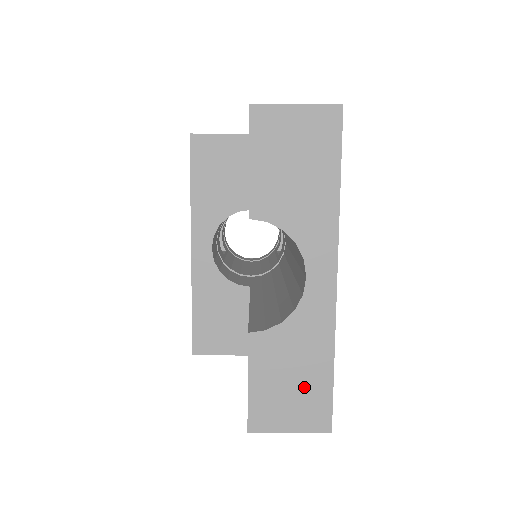
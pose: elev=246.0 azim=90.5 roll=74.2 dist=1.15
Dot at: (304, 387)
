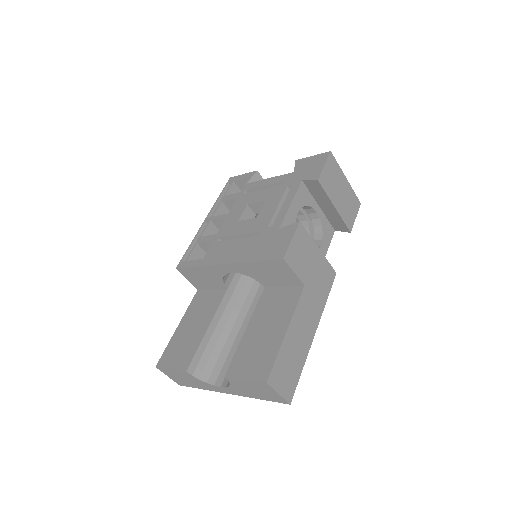
Dot at: (185, 382)
